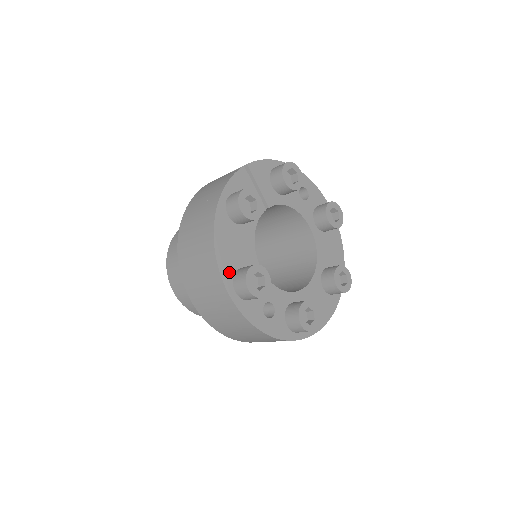
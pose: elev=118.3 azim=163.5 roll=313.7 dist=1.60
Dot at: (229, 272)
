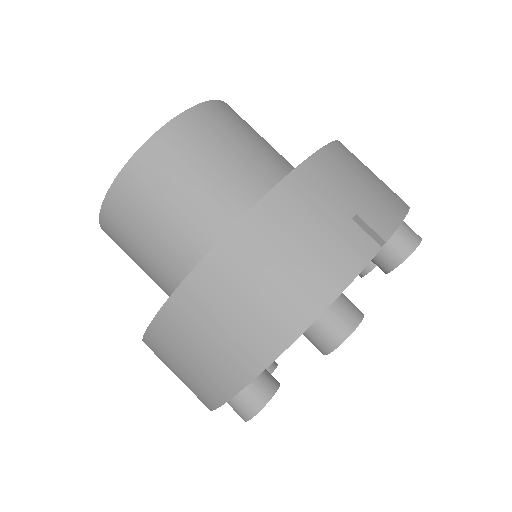
Dot at: occluded
